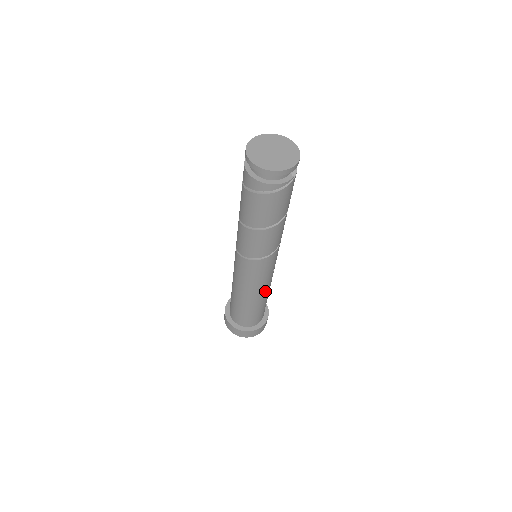
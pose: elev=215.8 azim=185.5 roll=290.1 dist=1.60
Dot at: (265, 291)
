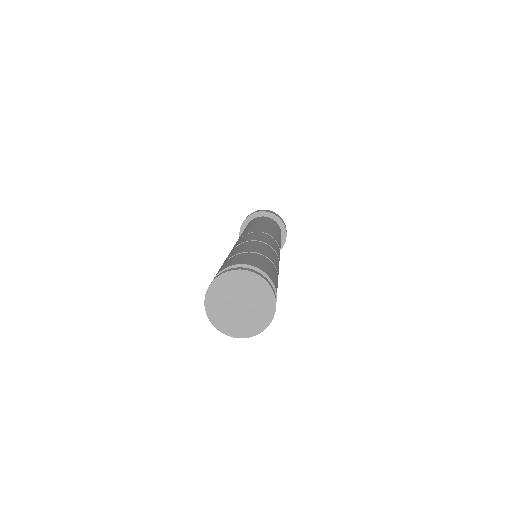
Dot at: occluded
